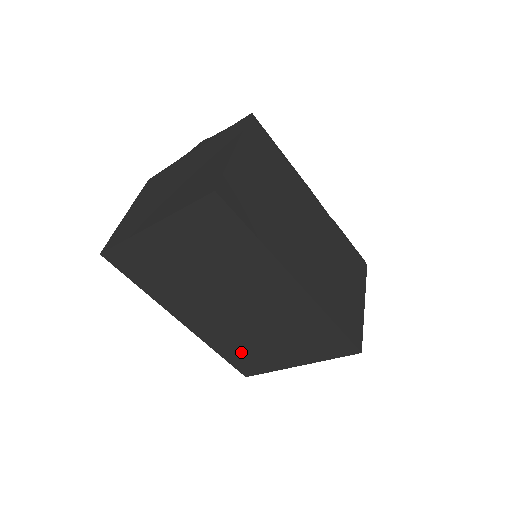
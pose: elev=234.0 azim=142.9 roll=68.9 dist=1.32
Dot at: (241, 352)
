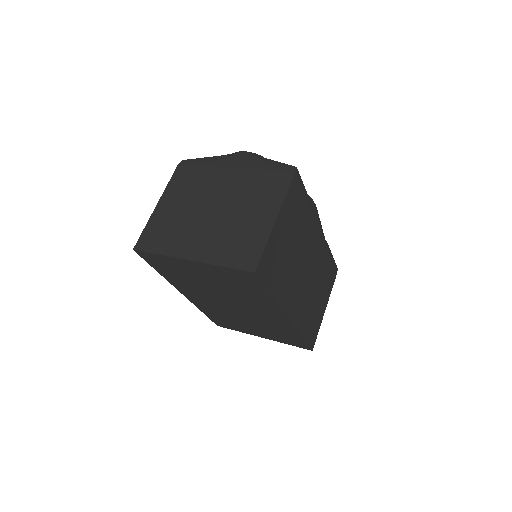
Dot at: (222, 319)
